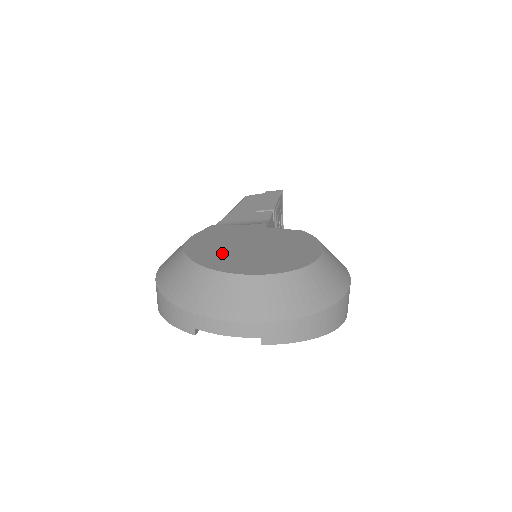
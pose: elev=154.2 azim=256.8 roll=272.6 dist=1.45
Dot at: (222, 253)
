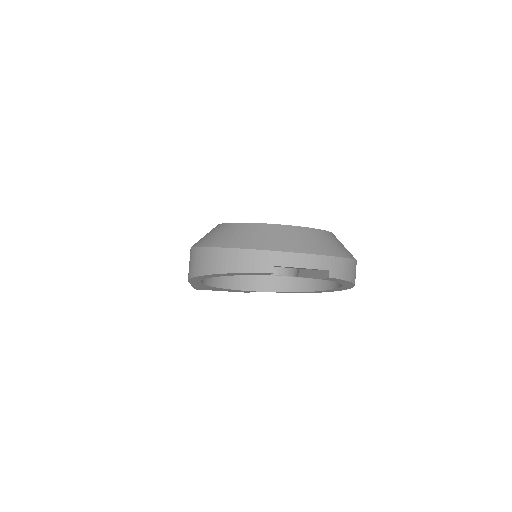
Dot at: occluded
